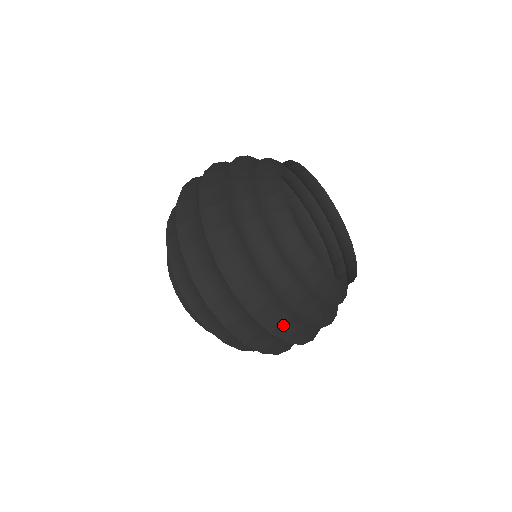
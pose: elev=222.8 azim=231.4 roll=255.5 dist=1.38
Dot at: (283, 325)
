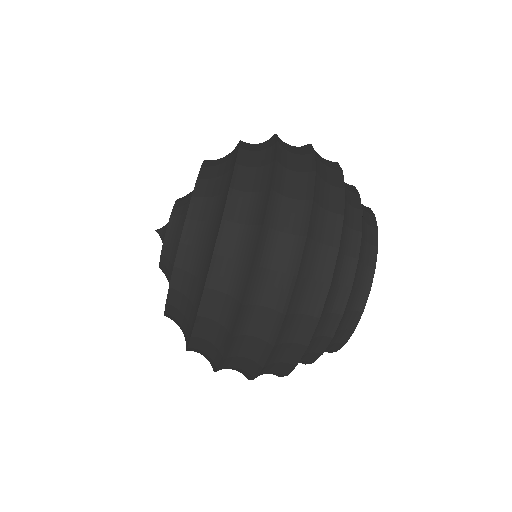
Dot at: (285, 347)
